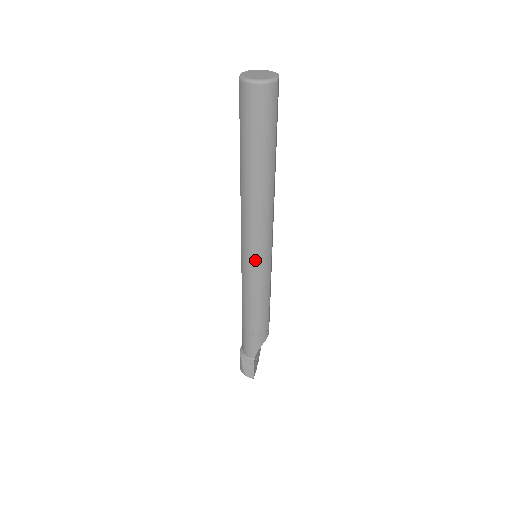
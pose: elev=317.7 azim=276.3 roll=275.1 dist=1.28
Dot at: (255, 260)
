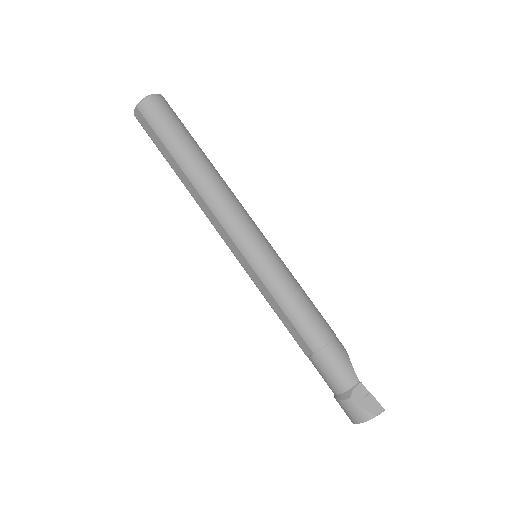
Dot at: (259, 243)
